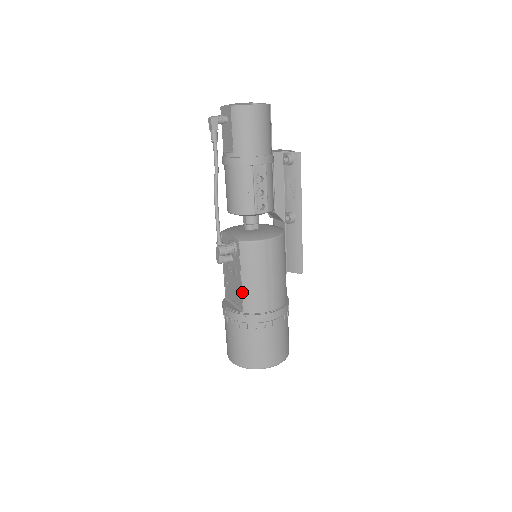
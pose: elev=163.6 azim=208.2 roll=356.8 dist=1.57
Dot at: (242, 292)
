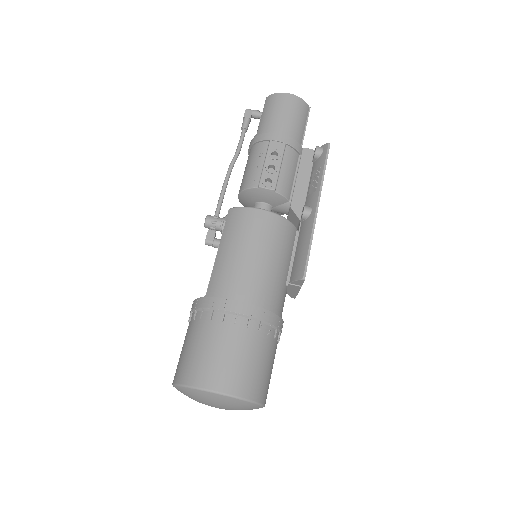
Dot at: (213, 269)
